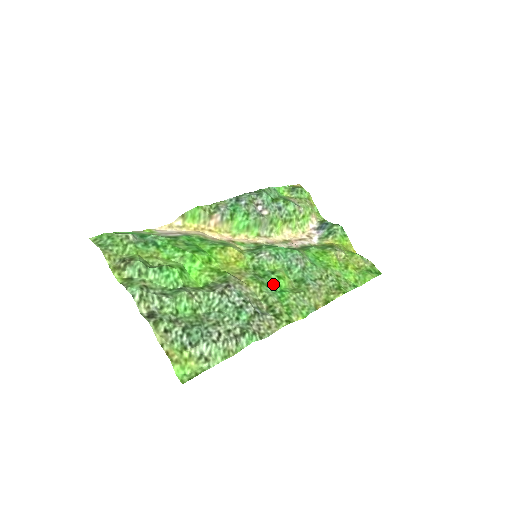
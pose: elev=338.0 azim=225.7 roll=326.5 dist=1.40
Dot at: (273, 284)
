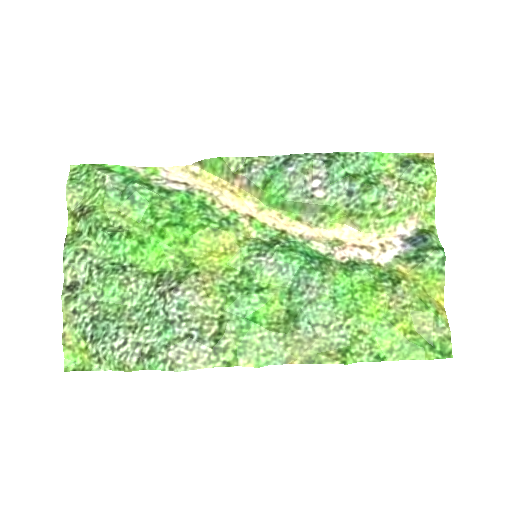
Dot at: (247, 306)
